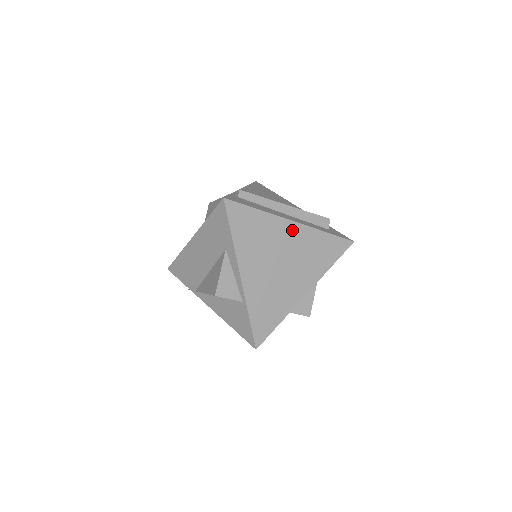
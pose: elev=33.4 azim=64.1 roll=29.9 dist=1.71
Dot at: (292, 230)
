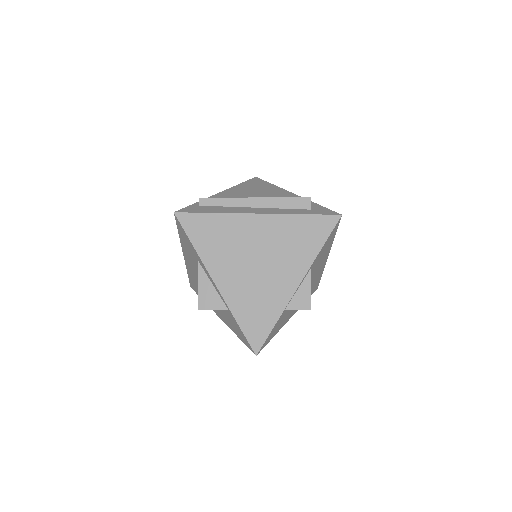
Dot at: (259, 223)
